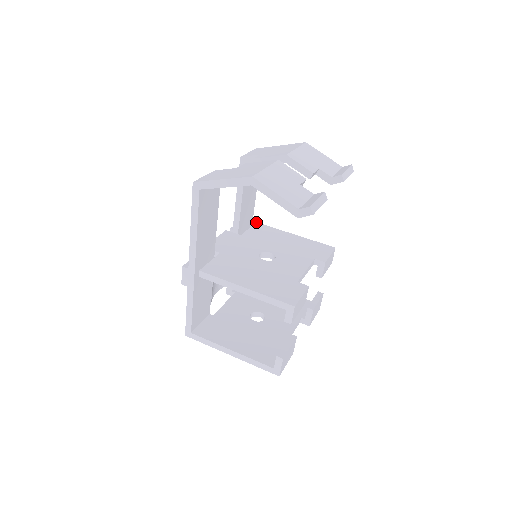
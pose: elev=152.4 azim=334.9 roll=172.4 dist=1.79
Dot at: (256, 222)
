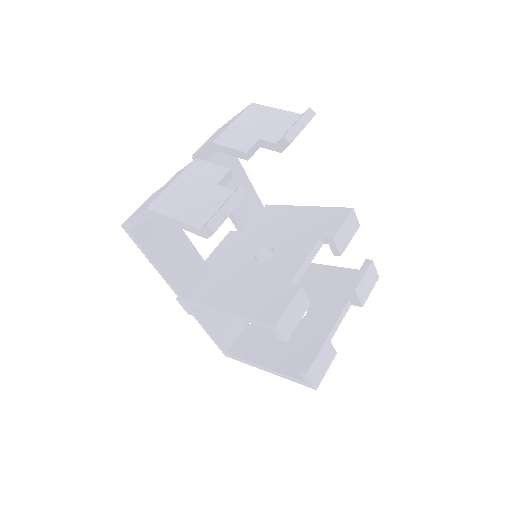
Dot at: (266, 205)
